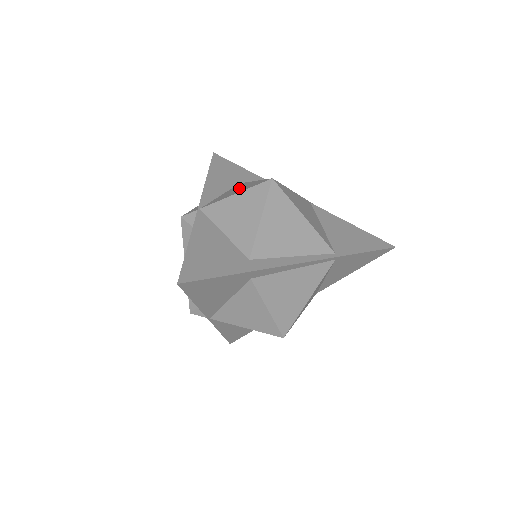
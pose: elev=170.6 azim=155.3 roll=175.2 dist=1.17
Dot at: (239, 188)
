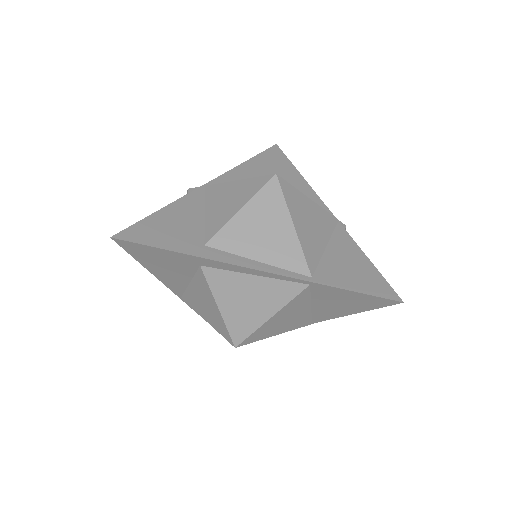
Dot at: occluded
